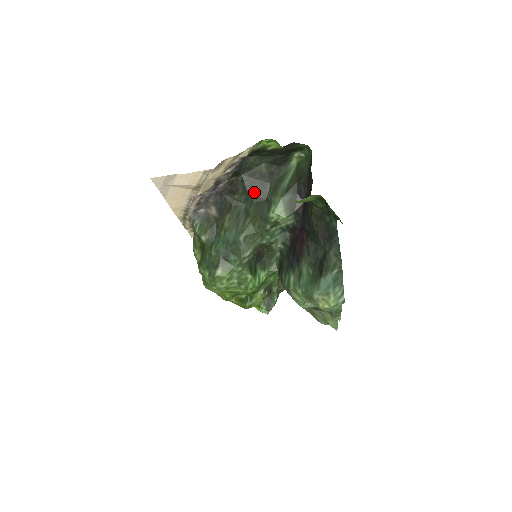
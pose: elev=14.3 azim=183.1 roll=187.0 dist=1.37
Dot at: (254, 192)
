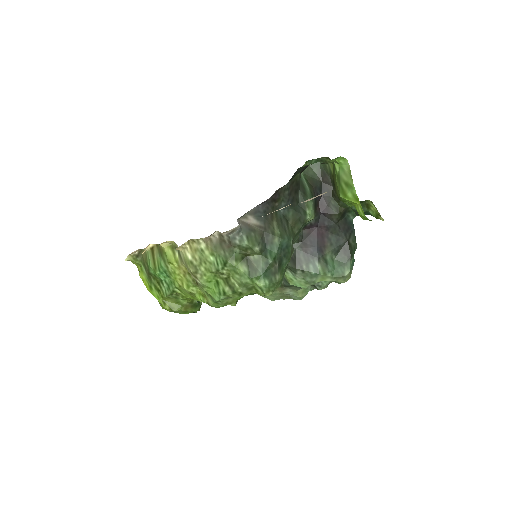
Dot at: (292, 199)
